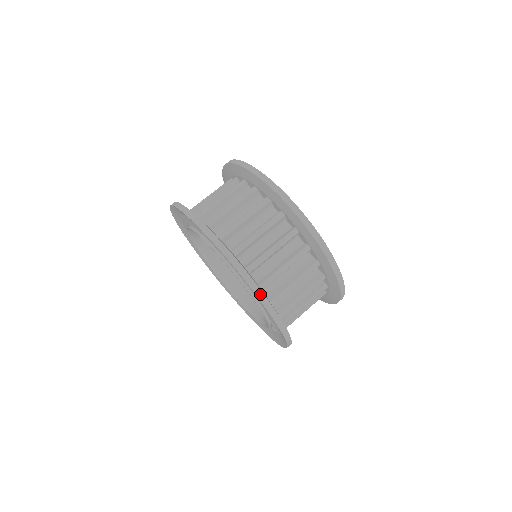
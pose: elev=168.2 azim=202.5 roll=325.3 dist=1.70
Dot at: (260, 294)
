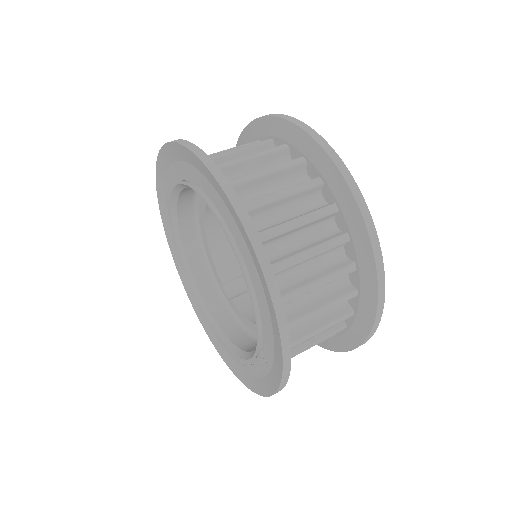
Dot at: (281, 313)
